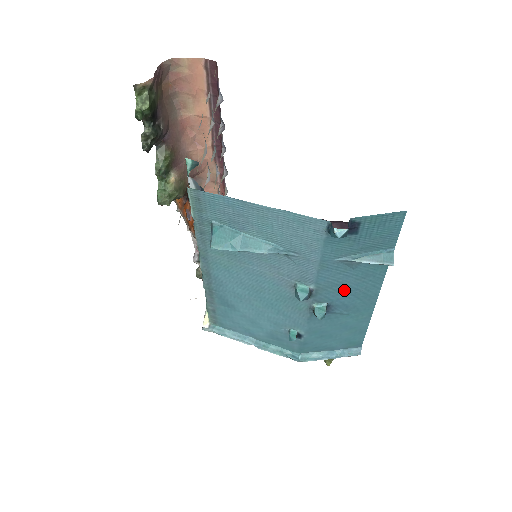
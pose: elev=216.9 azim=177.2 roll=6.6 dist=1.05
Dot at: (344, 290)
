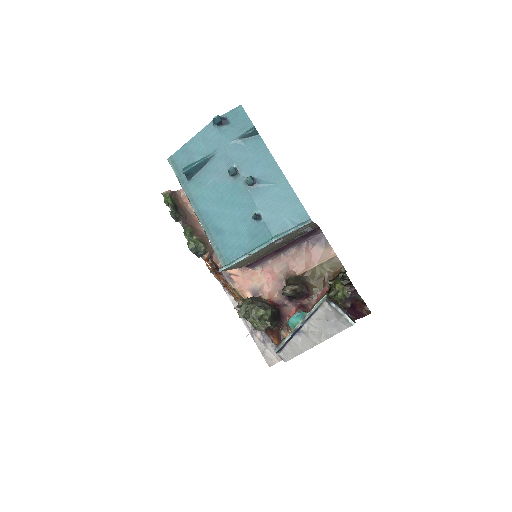
Dot at: (253, 163)
